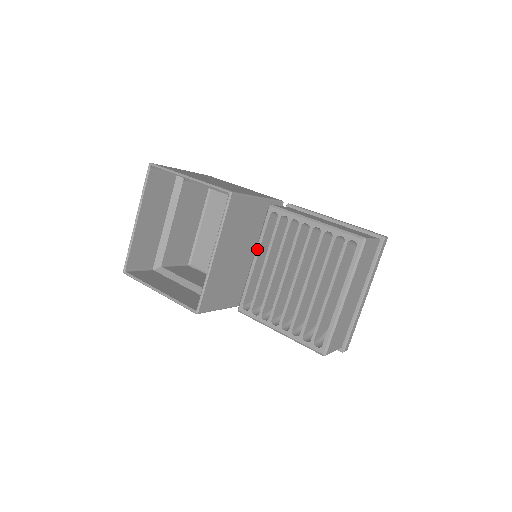
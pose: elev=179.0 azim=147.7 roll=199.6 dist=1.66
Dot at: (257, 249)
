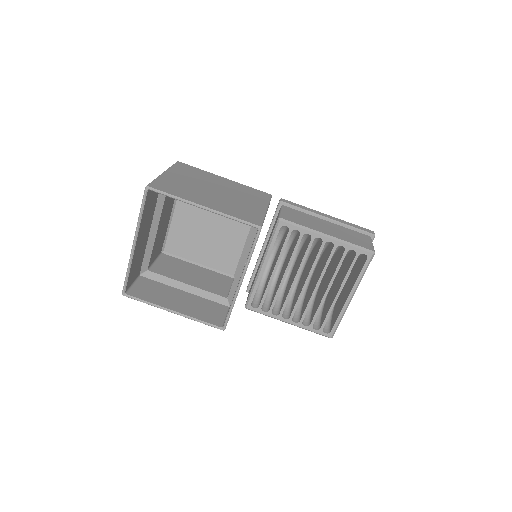
Dot at: (266, 258)
